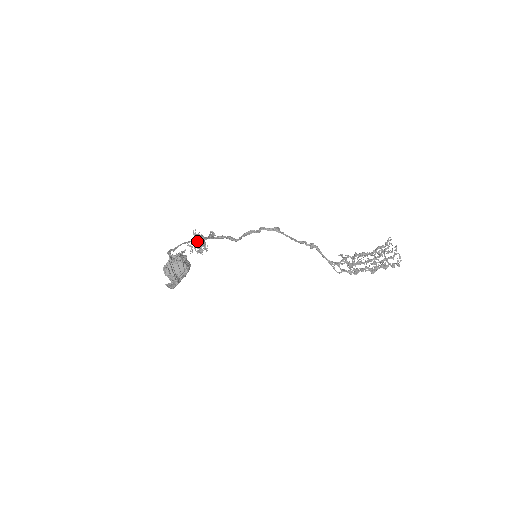
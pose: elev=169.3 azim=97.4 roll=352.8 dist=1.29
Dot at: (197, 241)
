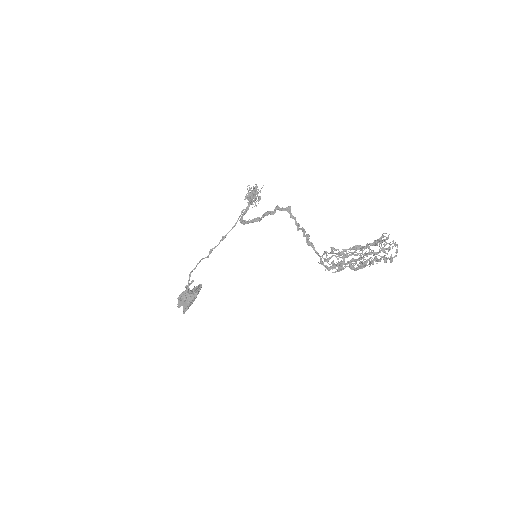
Dot at: occluded
